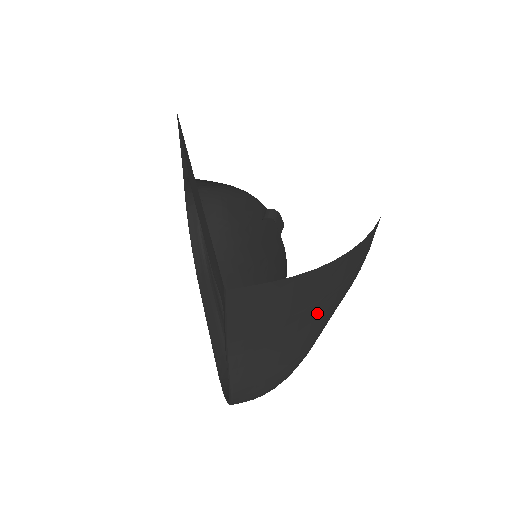
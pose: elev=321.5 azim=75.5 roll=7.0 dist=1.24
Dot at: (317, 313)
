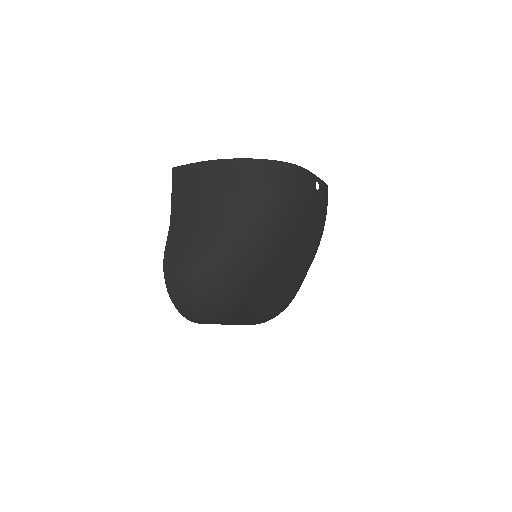
Dot at: (222, 206)
